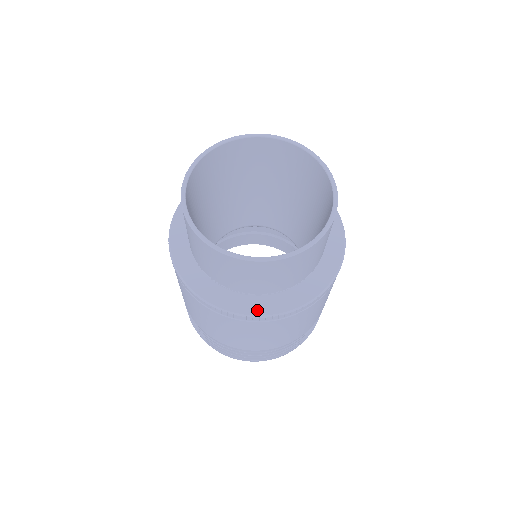
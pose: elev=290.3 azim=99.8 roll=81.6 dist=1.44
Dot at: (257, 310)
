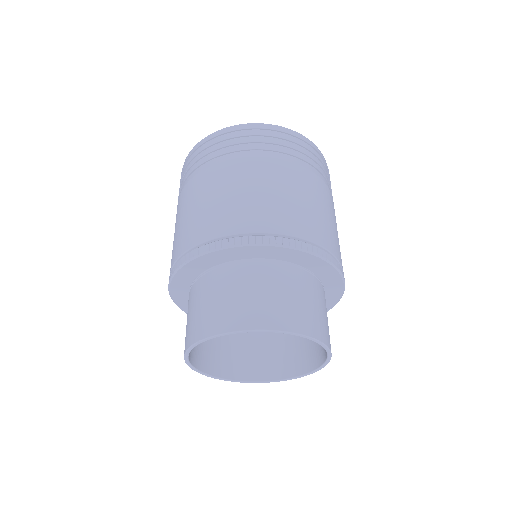
Dot at: occluded
